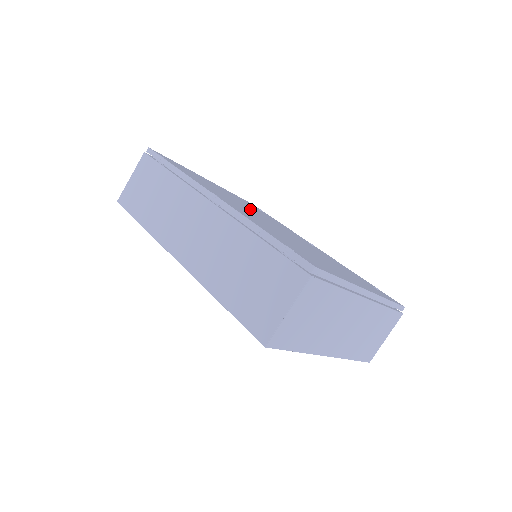
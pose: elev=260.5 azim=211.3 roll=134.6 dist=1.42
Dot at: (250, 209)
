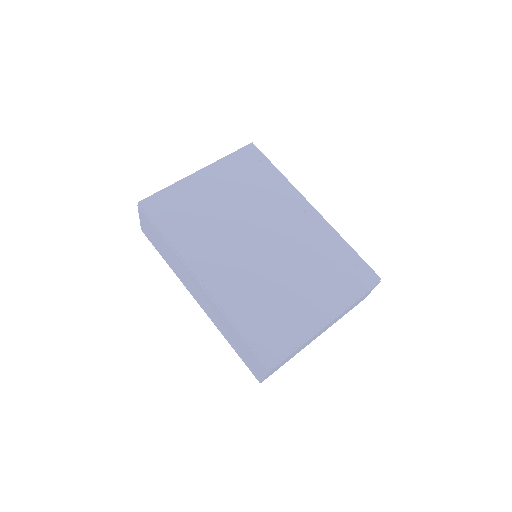
Dot at: (239, 220)
